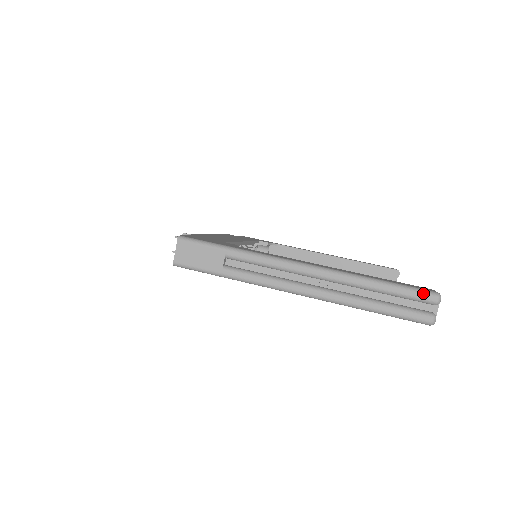
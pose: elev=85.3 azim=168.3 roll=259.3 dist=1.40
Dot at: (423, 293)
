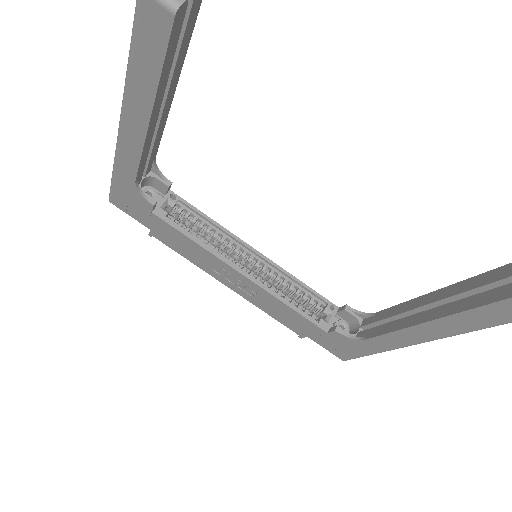
Dot at: out of frame
